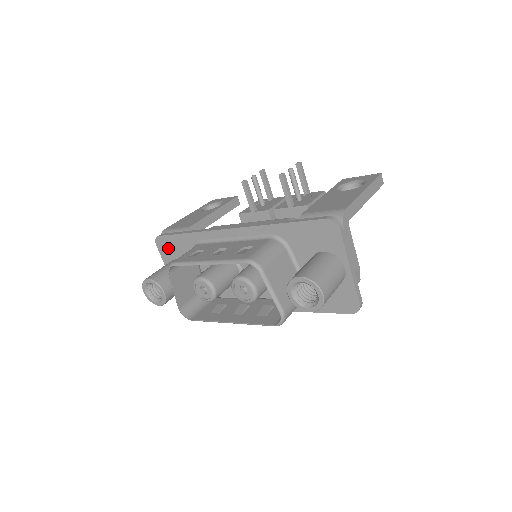
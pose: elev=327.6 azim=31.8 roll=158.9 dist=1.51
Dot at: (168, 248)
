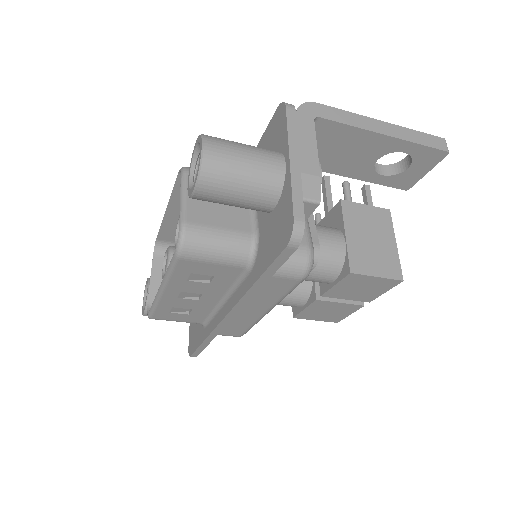
Dot at: occluded
